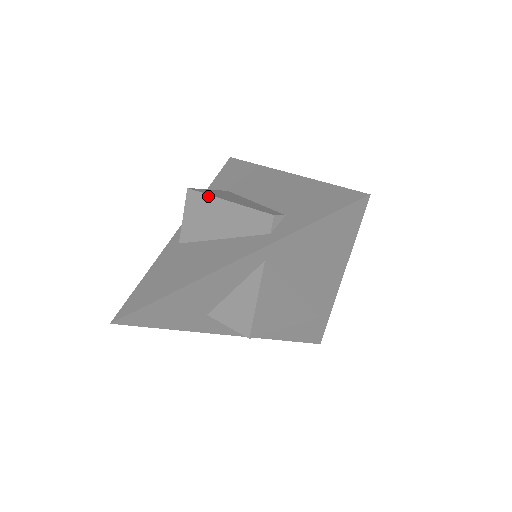
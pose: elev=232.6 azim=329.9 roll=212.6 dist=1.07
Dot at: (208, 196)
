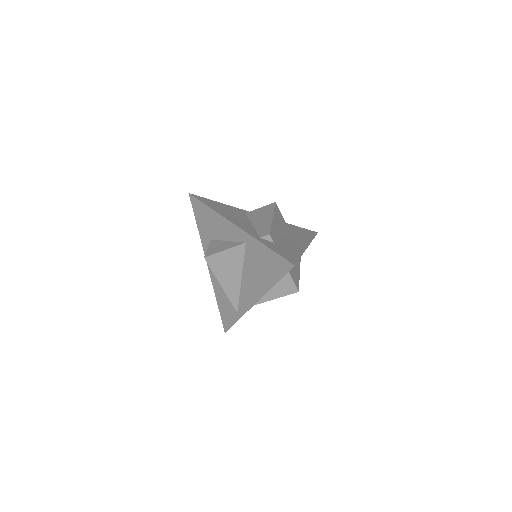
Dot at: (273, 210)
